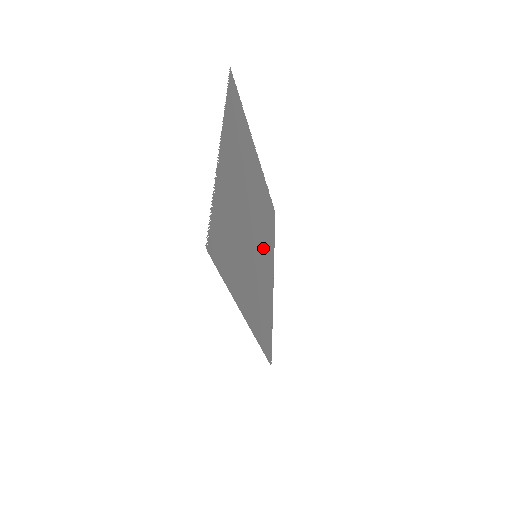
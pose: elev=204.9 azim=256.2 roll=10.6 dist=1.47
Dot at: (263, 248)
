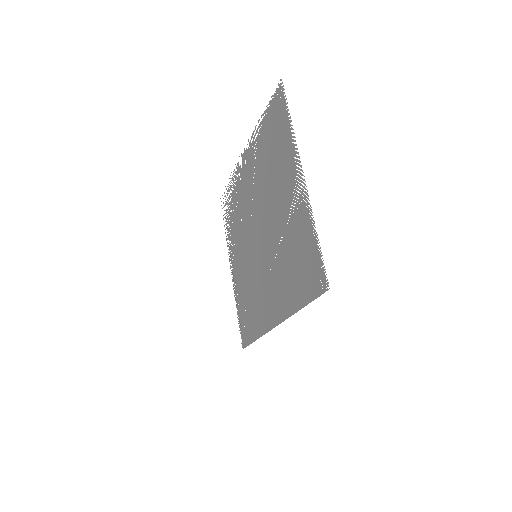
Dot at: (243, 242)
